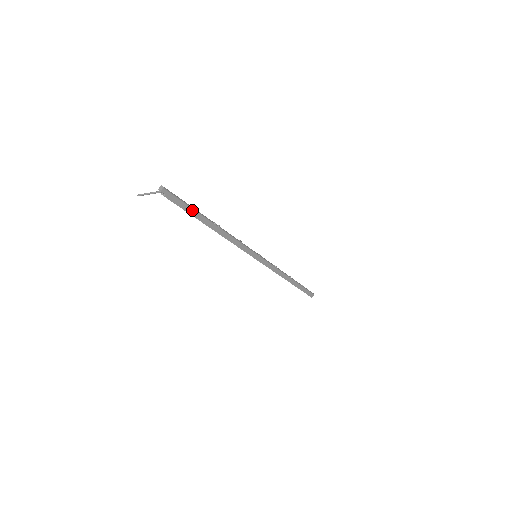
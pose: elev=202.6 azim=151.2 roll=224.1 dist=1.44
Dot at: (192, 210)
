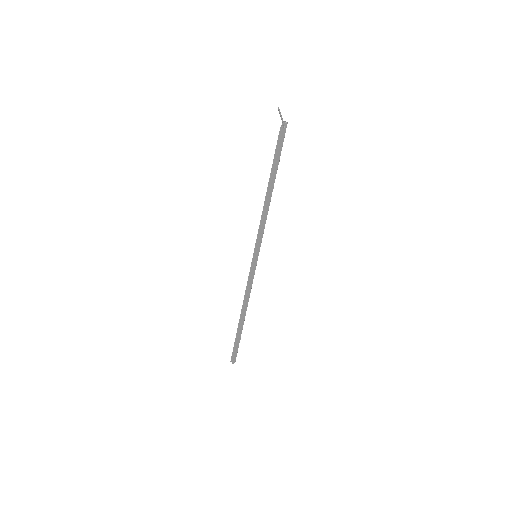
Dot at: (279, 159)
